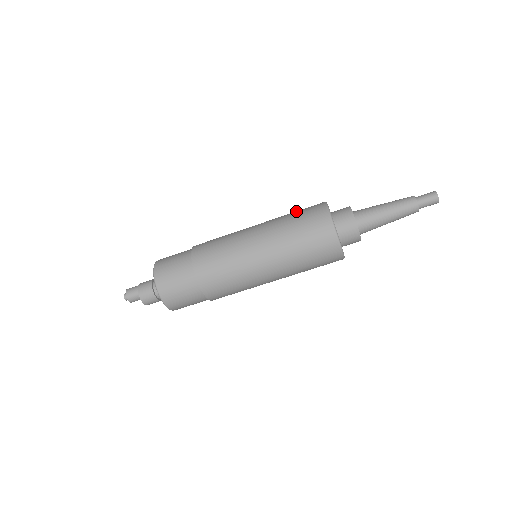
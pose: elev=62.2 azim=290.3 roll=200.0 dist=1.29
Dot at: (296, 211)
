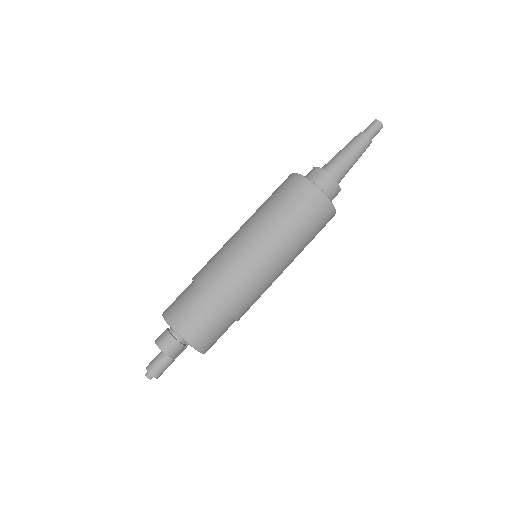
Dot at: occluded
